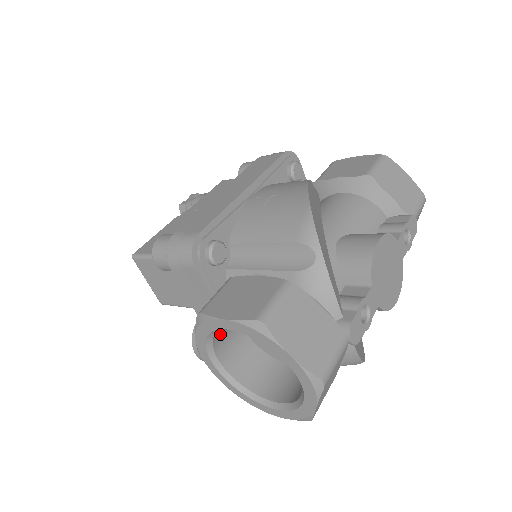
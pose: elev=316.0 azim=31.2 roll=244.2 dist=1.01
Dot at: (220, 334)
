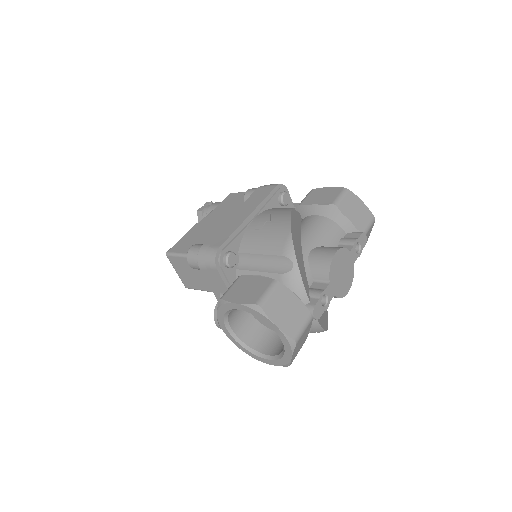
Dot at: (232, 312)
